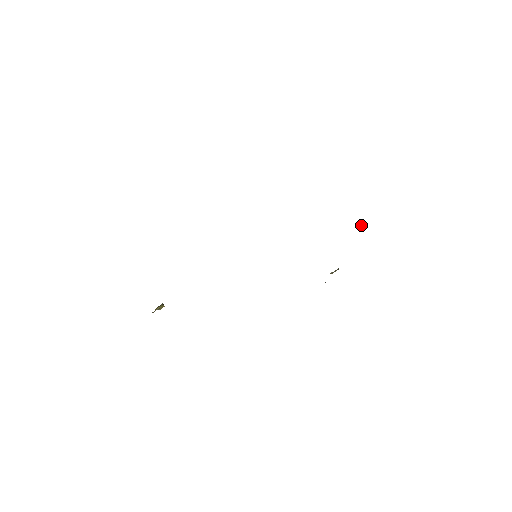
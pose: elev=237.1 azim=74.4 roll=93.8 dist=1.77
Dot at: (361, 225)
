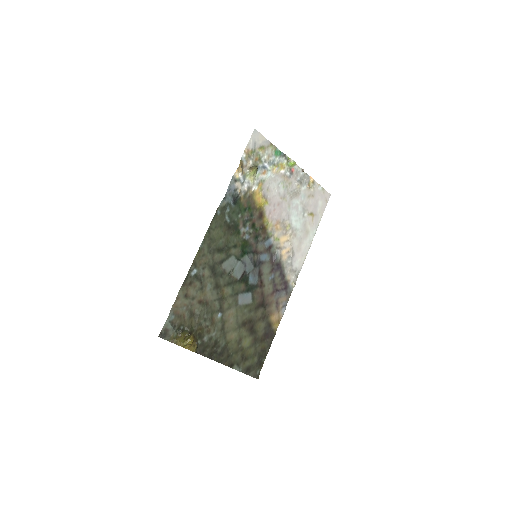
Dot at: (302, 171)
